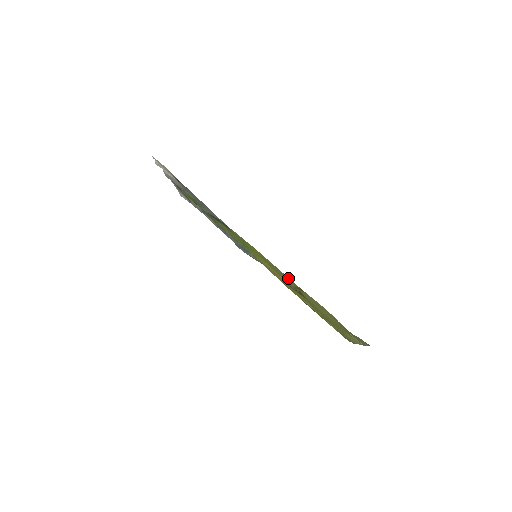
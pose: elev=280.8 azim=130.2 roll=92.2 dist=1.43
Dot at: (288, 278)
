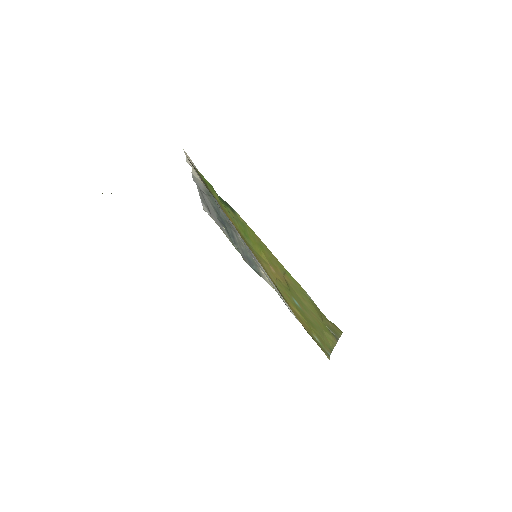
Dot at: (277, 260)
